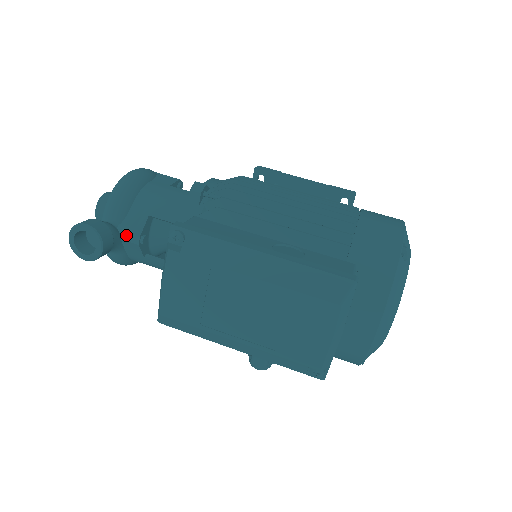
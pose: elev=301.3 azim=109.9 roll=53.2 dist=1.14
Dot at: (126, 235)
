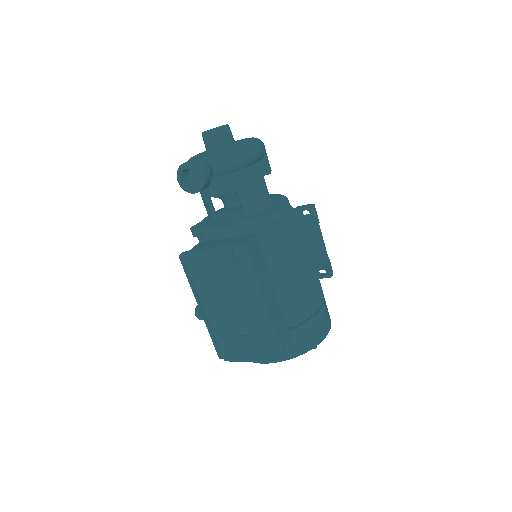
Dot at: (212, 185)
